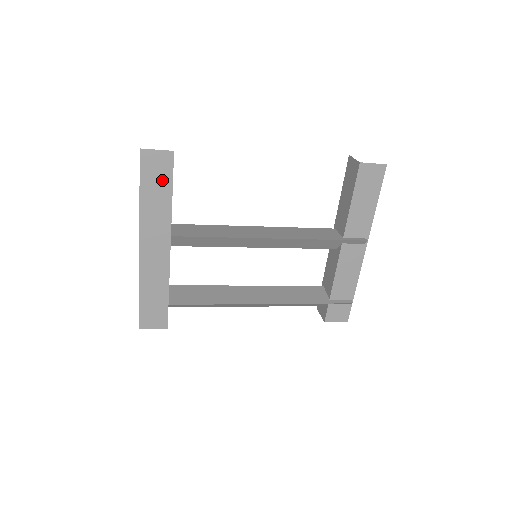
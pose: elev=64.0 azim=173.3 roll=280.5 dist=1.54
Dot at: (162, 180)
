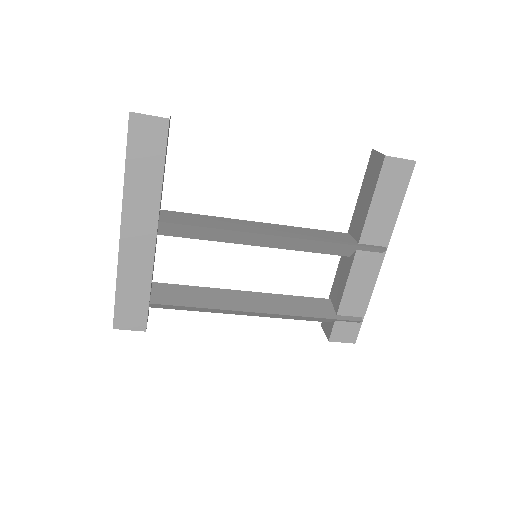
Dot at: (153, 153)
